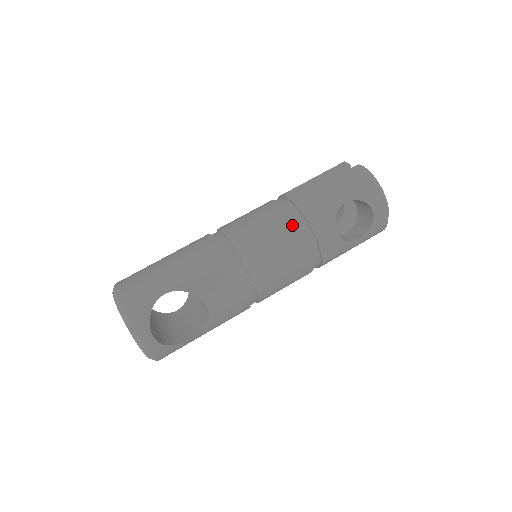
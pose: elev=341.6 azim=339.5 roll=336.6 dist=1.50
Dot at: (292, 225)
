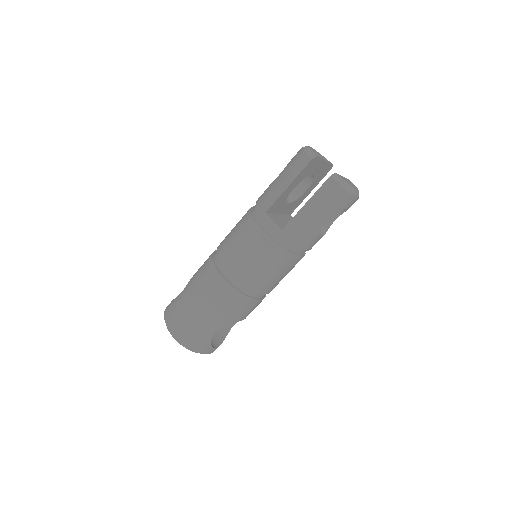
Dot at: (288, 255)
